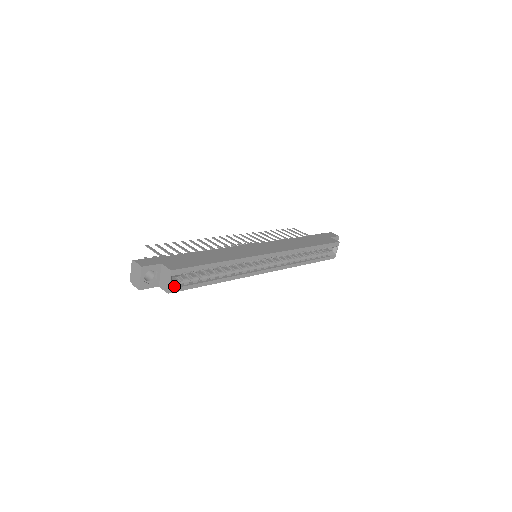
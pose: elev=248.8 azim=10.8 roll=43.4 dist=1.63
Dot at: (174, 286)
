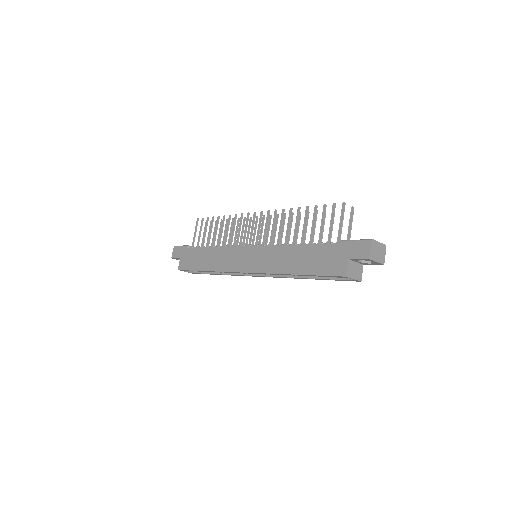
Dot at: (192, 272)
